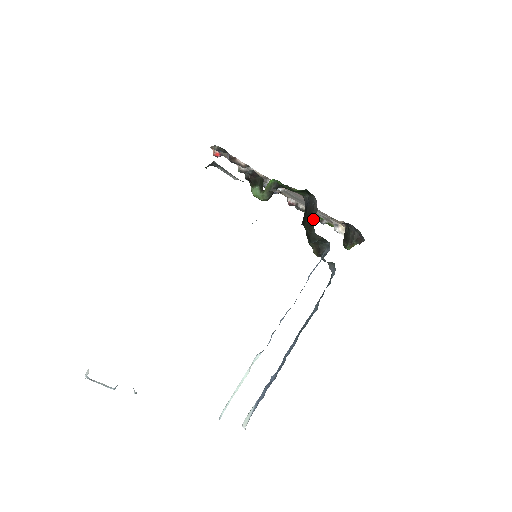
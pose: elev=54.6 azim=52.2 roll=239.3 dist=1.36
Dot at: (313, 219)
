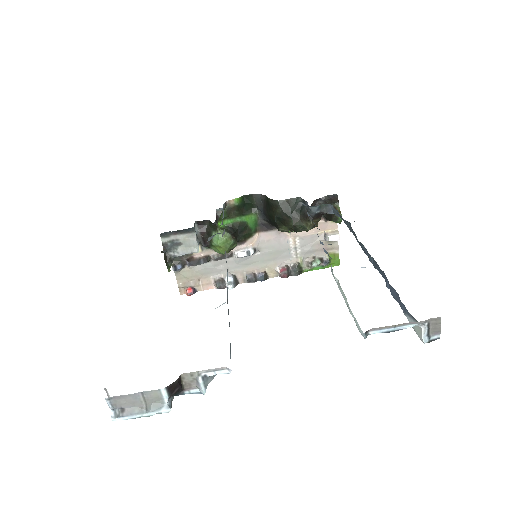
Dot at: (268, 200)
